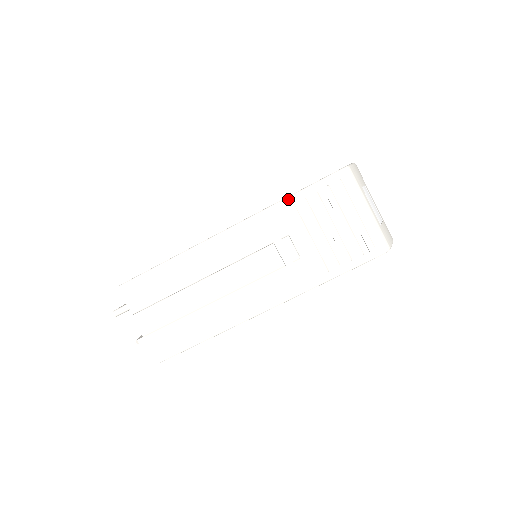
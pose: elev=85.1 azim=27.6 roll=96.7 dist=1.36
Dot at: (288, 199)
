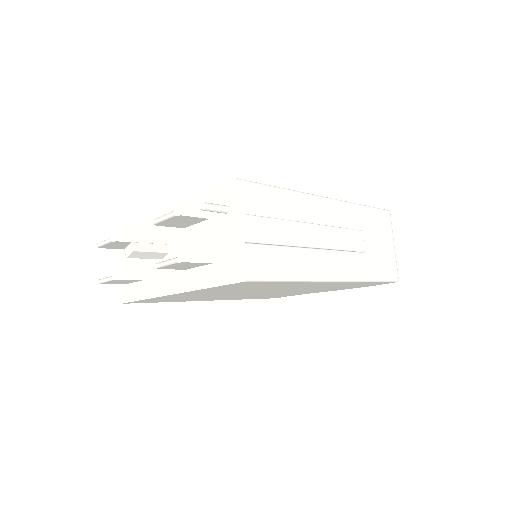
Dot at: (364, 206)
